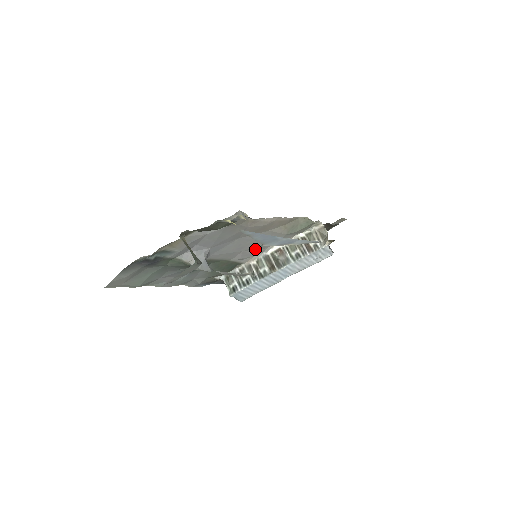
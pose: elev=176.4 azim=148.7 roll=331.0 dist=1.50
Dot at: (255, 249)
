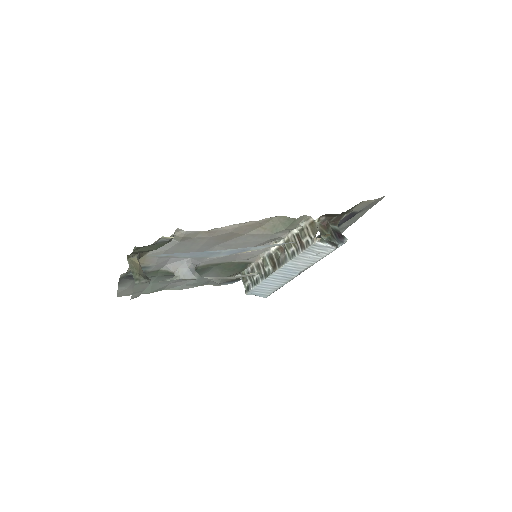
Dot at: occluded
